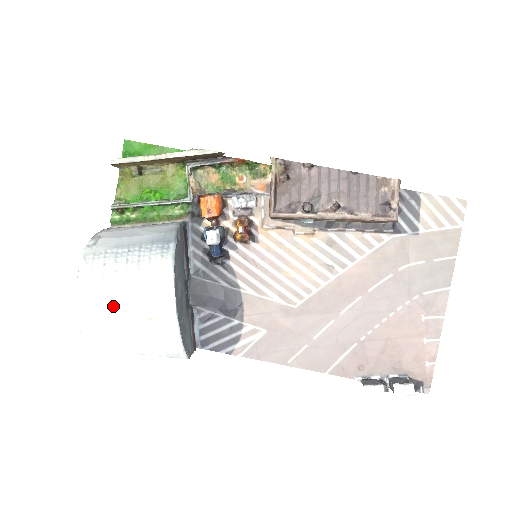
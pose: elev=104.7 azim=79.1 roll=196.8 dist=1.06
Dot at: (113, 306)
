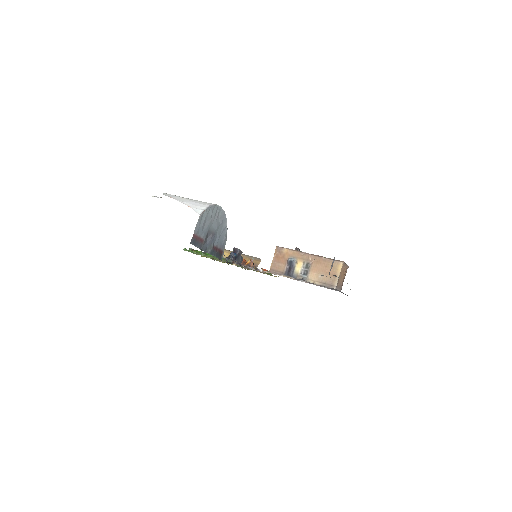
Dot at: occluded
